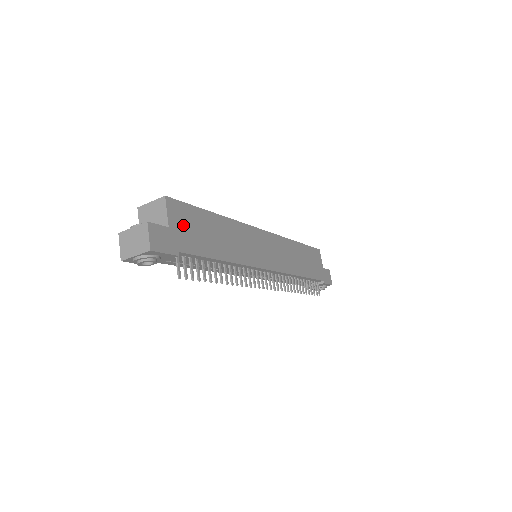
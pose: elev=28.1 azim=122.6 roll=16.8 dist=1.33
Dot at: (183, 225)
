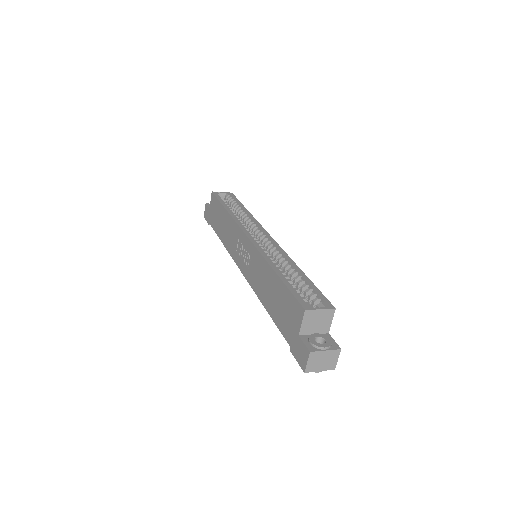
Dot at: occluded
